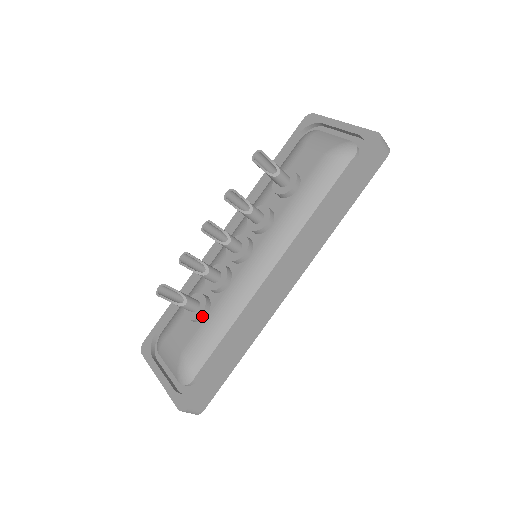
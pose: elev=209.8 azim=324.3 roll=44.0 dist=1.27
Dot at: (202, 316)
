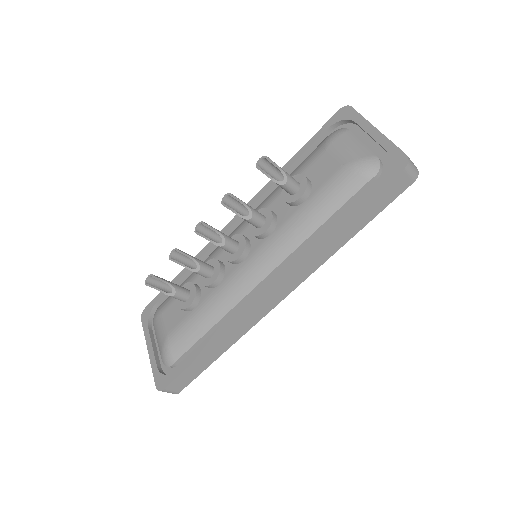
Dot at: (190, 308)
